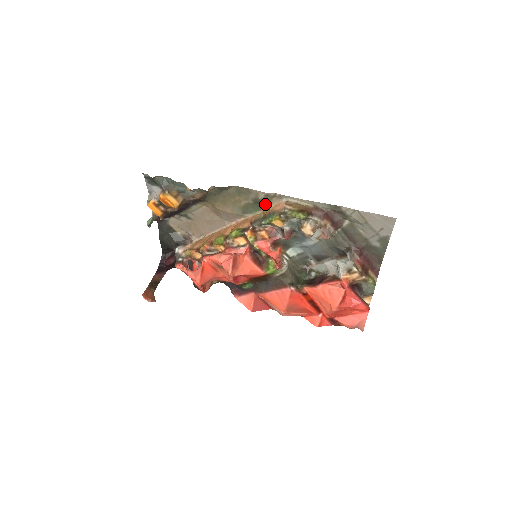
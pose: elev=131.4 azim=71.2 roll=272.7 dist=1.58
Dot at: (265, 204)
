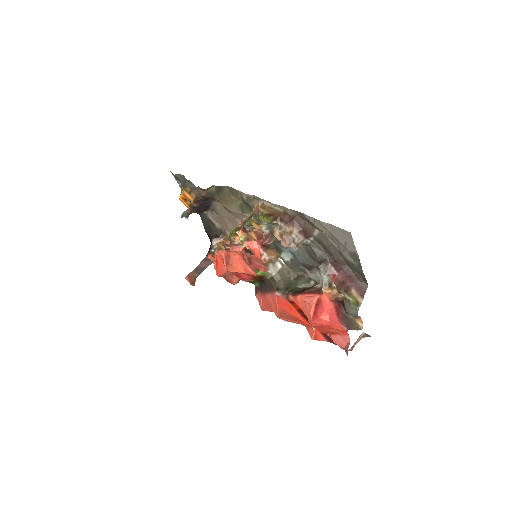
Dot at: (251, 205)
